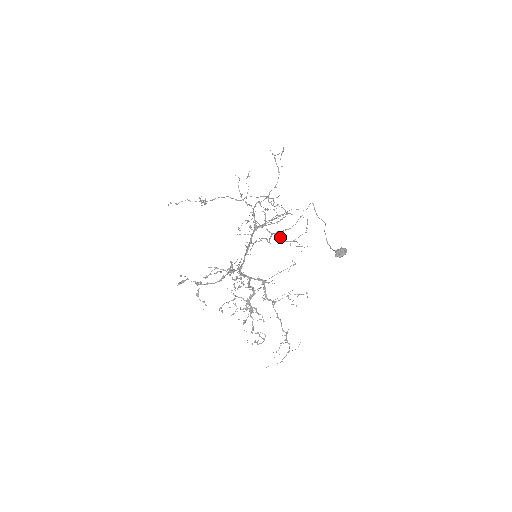
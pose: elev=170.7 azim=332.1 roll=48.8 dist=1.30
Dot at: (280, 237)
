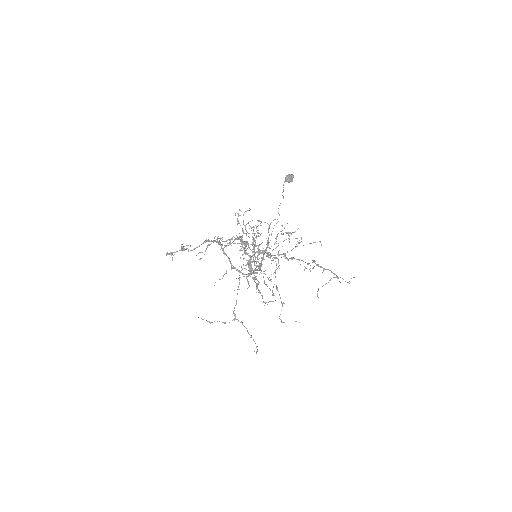
Dot at: (274, 244)
